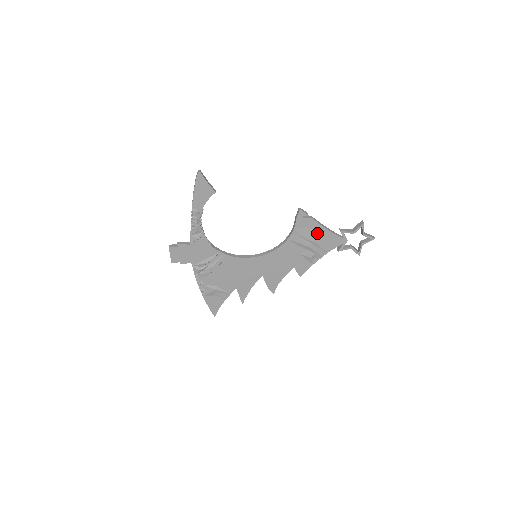
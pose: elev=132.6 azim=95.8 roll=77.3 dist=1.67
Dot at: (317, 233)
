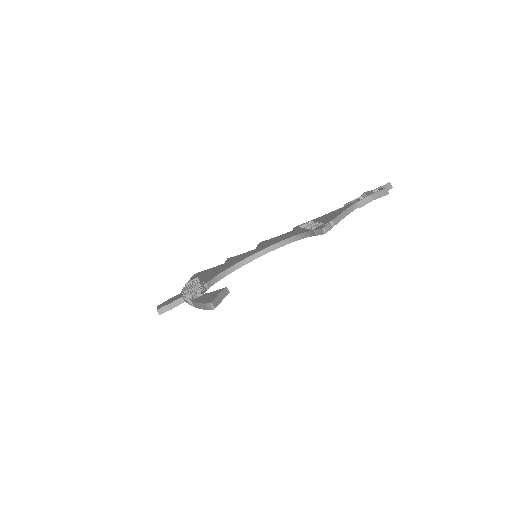
Dot at: occluded
